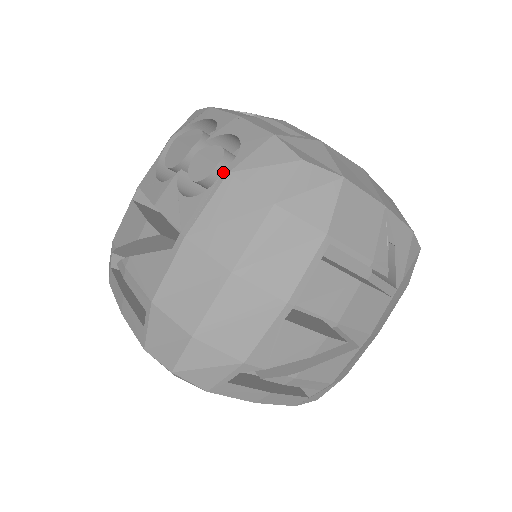
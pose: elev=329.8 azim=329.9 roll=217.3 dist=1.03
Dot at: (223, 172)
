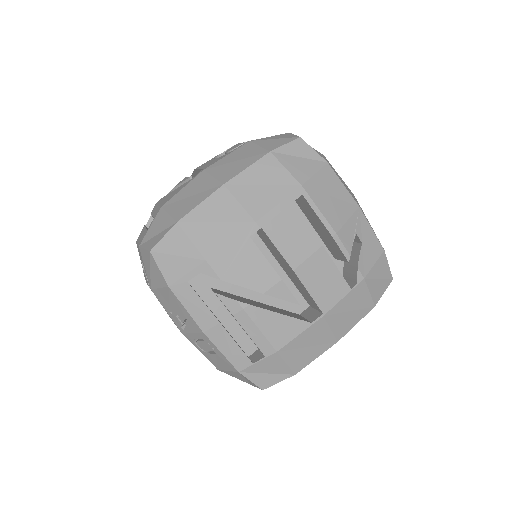
Dot at: (247, 142)
